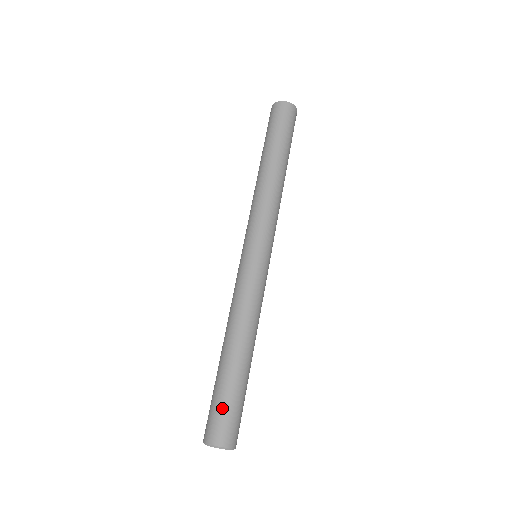
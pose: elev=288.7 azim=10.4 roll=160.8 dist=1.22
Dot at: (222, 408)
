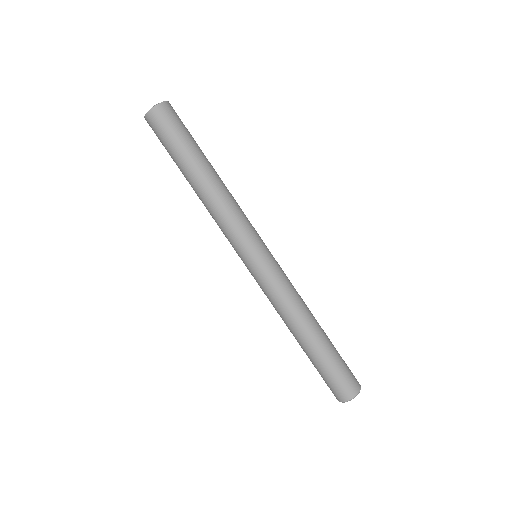
Dot at: (341, 371)
